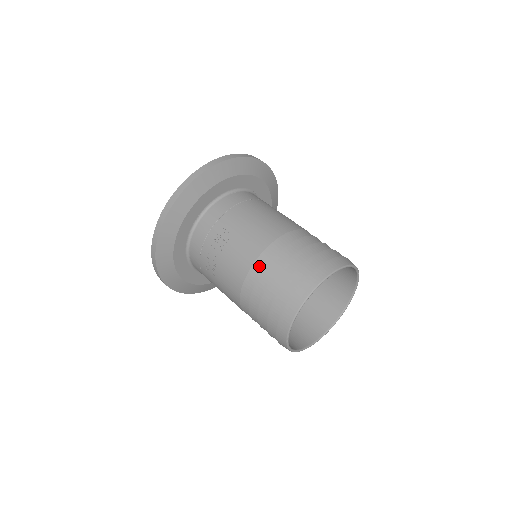
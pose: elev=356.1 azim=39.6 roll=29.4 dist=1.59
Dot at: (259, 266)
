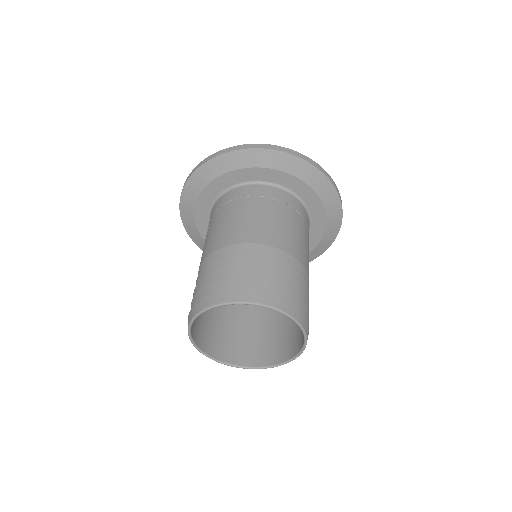
Dot at: occluded
